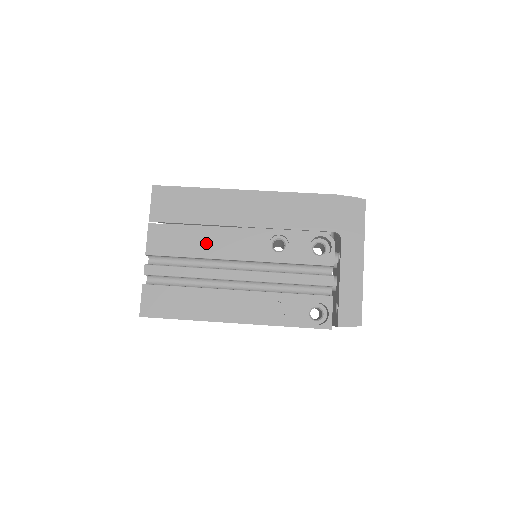
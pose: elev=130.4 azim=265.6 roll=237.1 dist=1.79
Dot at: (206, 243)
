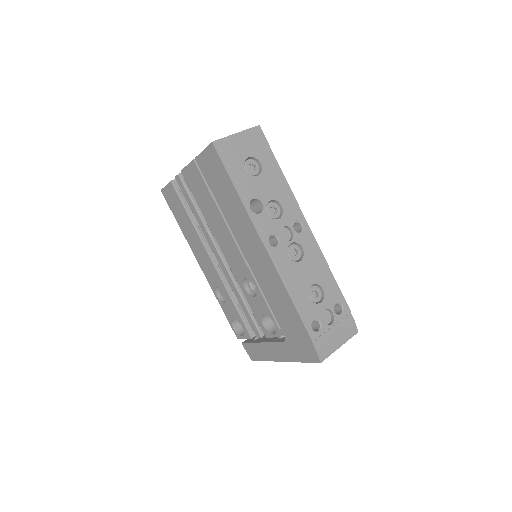
Dot at: (215, 222)
